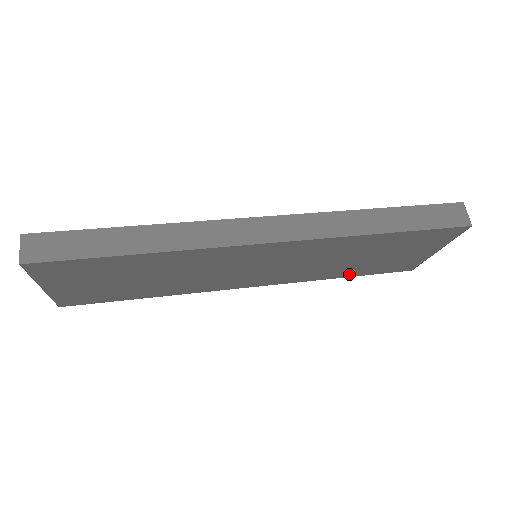
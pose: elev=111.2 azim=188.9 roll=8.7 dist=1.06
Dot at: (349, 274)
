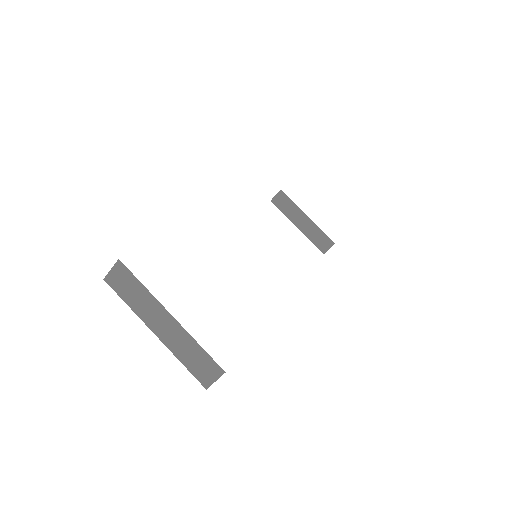
Dot at: occluded
